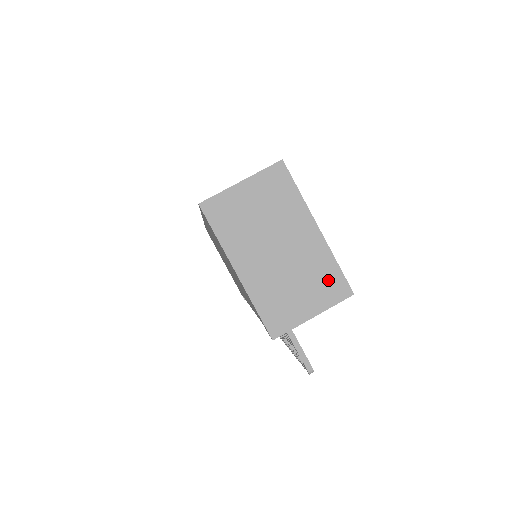
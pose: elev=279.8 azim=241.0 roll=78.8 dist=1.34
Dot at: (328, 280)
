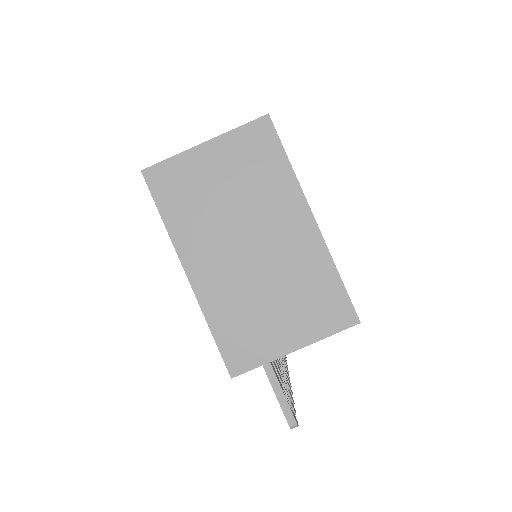
Dot at: (322, 298)
